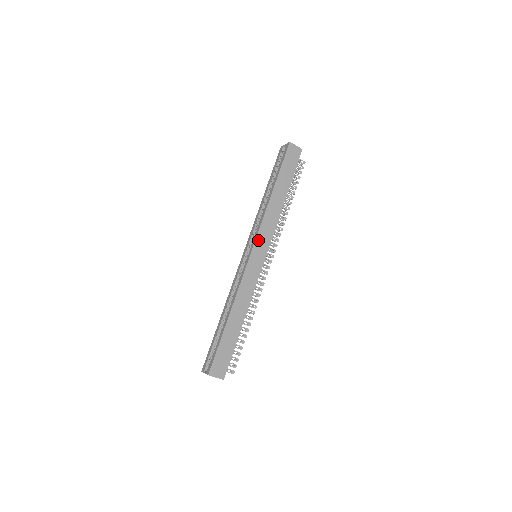
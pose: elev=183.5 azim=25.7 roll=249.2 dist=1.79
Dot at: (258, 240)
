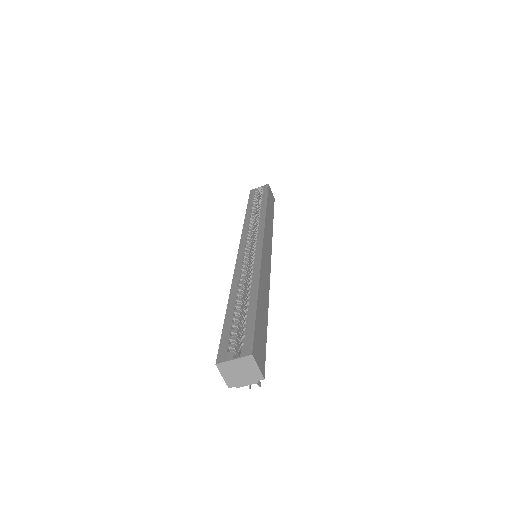
Dot at: (265, 235)
